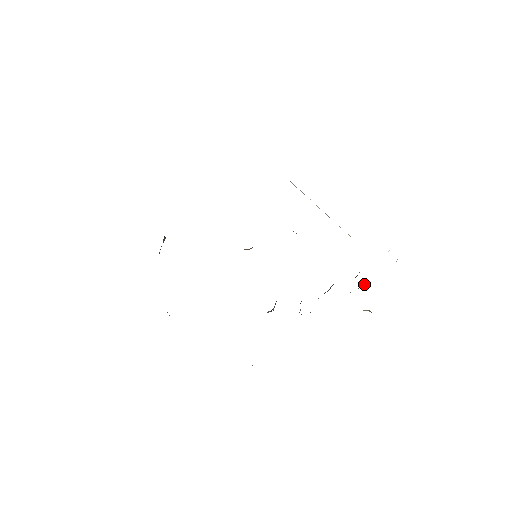
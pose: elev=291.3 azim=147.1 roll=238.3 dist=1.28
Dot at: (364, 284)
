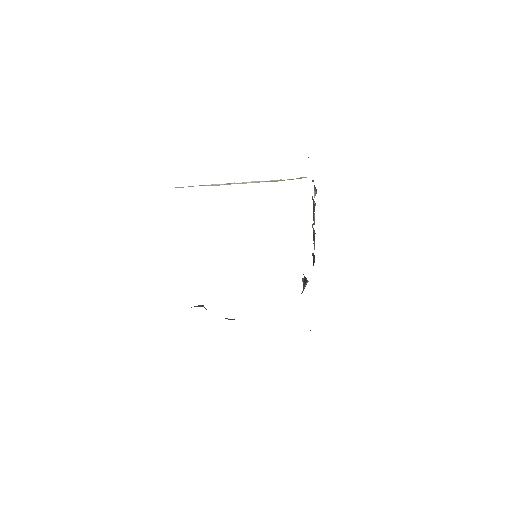
Dot at: (315, 189)
